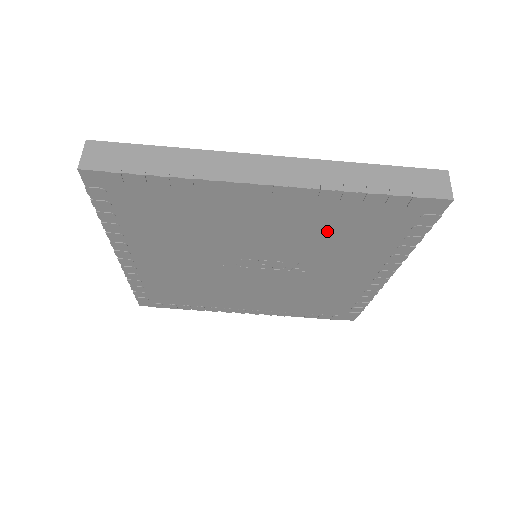
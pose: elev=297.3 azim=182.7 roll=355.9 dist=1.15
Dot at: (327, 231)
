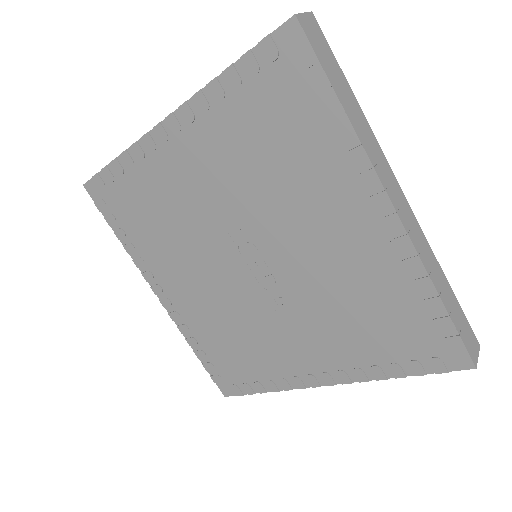
Dot at: (357, 294)
